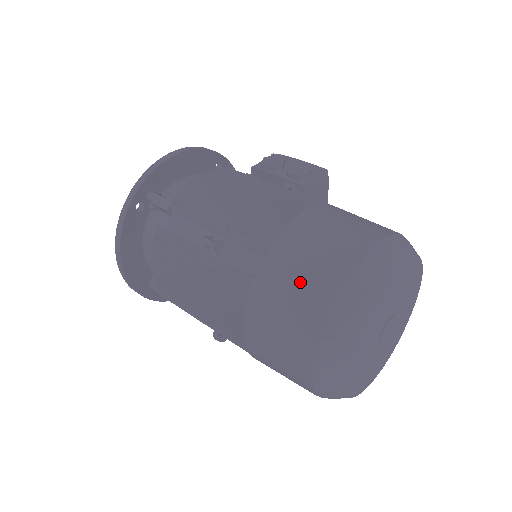
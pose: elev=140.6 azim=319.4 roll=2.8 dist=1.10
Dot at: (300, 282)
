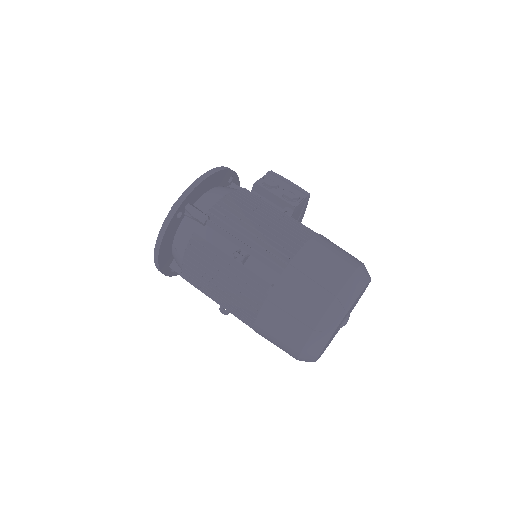
Dot at: (304, 295)
